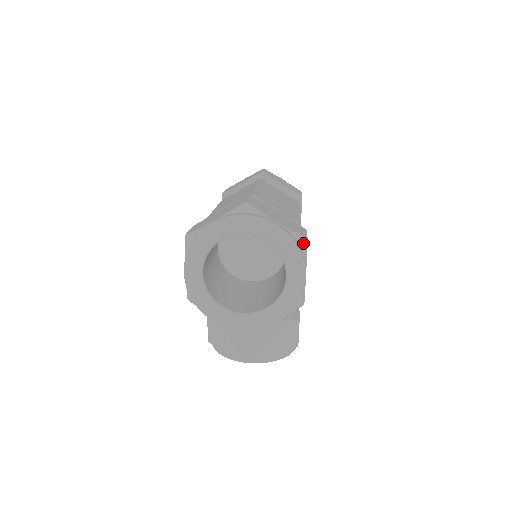
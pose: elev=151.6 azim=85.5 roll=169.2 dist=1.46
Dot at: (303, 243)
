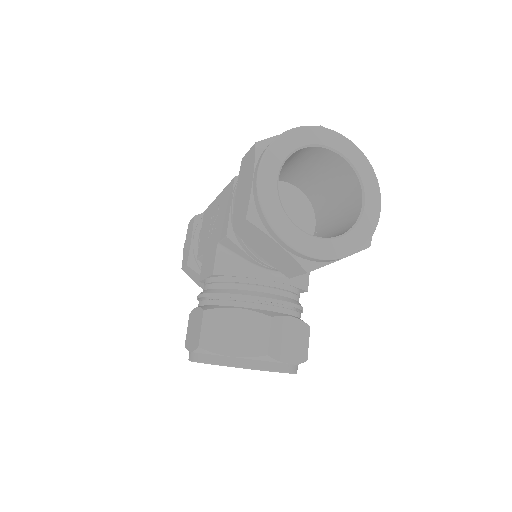
Dot at: occluded
